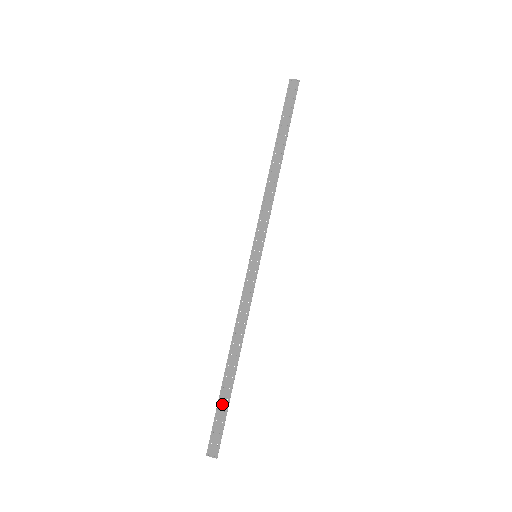
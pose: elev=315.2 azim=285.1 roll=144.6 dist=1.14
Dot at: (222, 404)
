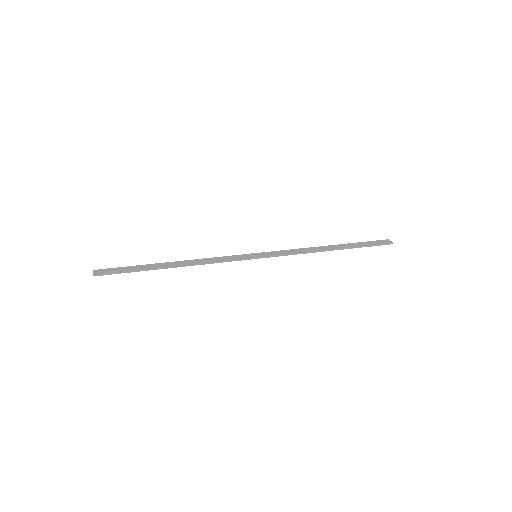
Dot at: (137, 267)
